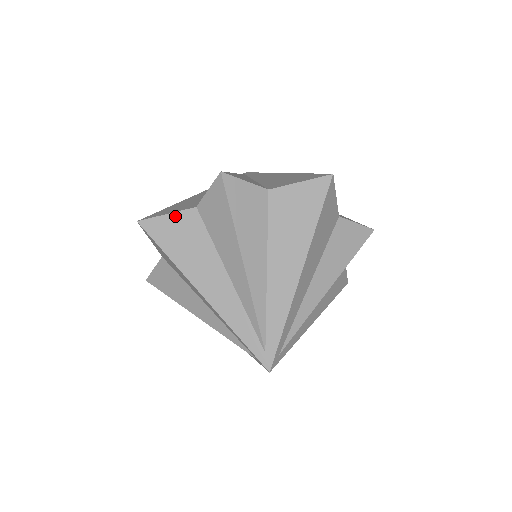
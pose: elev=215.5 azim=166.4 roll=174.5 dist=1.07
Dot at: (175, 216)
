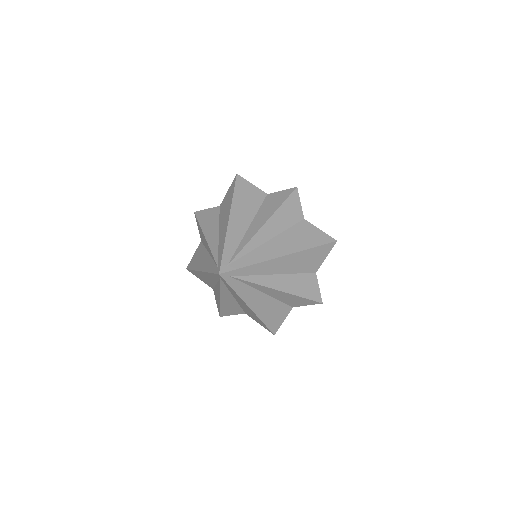
Dot at: (255, 188)
